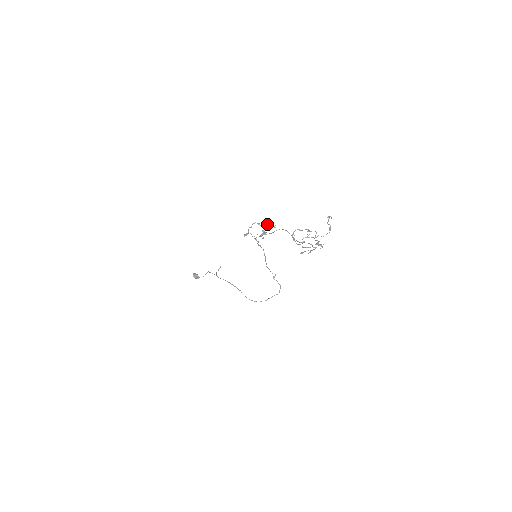
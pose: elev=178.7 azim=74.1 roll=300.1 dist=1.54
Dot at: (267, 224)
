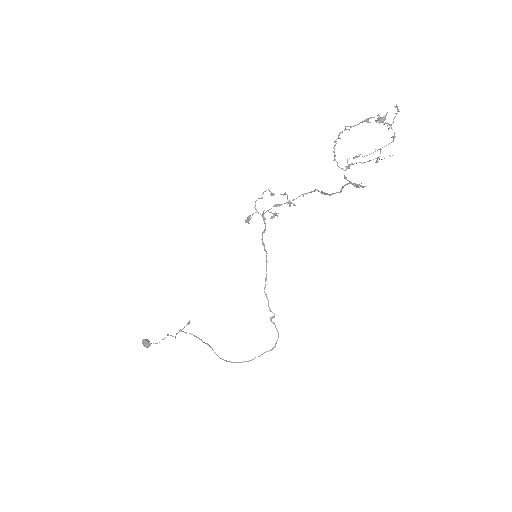
Dot at: (285, 192)
